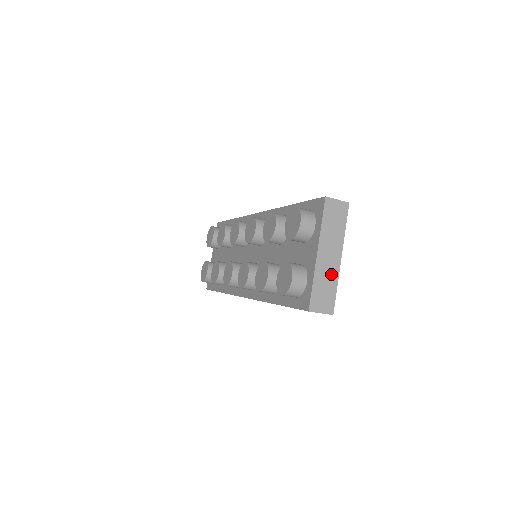
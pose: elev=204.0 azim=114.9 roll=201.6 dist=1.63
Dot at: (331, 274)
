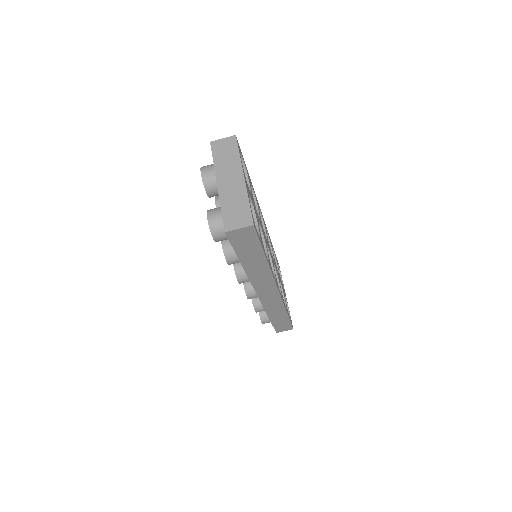
Dot at: (238, 194)
